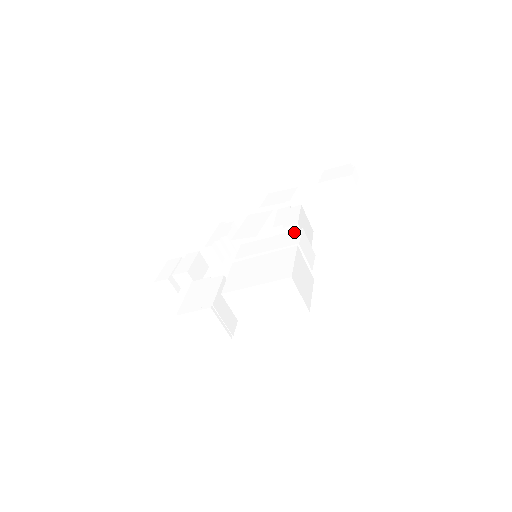
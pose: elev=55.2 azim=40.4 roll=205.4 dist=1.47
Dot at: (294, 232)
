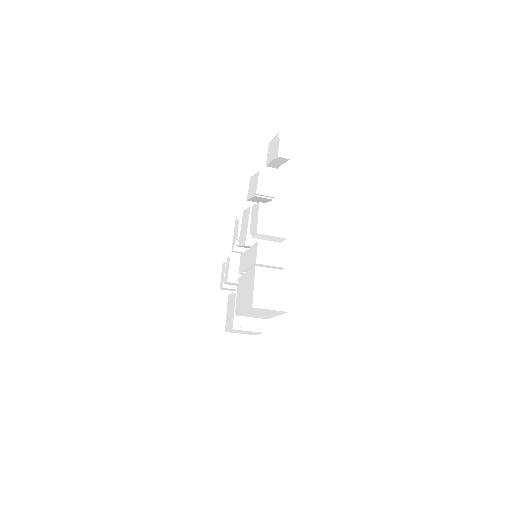
Dot at: (255, 246)
